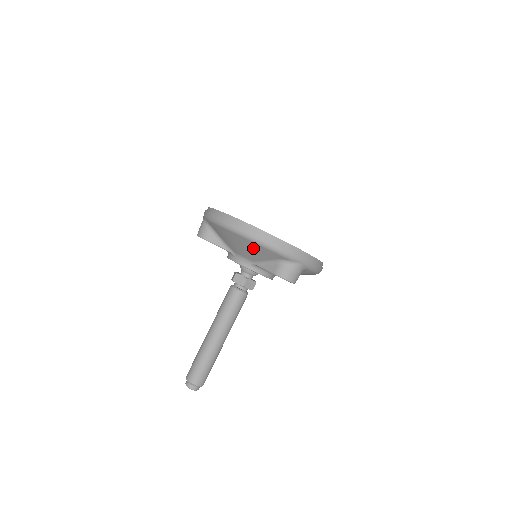
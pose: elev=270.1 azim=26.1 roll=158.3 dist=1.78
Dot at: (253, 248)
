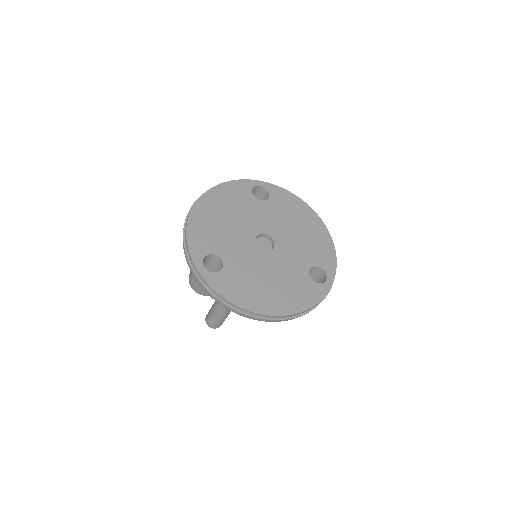
Dot at: occluded
